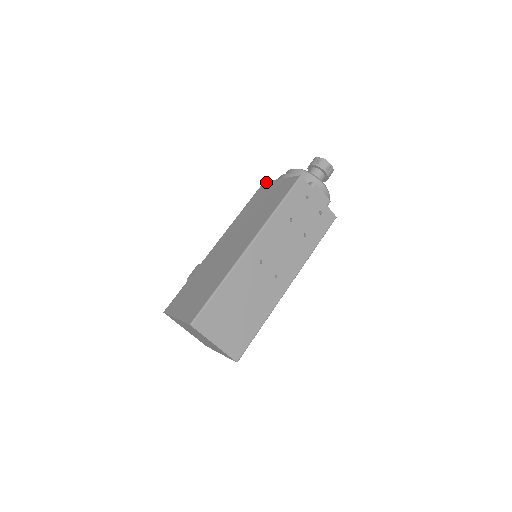
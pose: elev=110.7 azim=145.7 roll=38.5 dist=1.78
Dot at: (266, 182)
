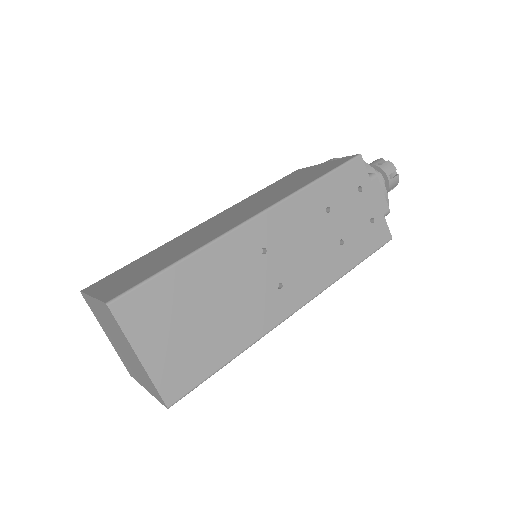
Dot at: (300, 169)
